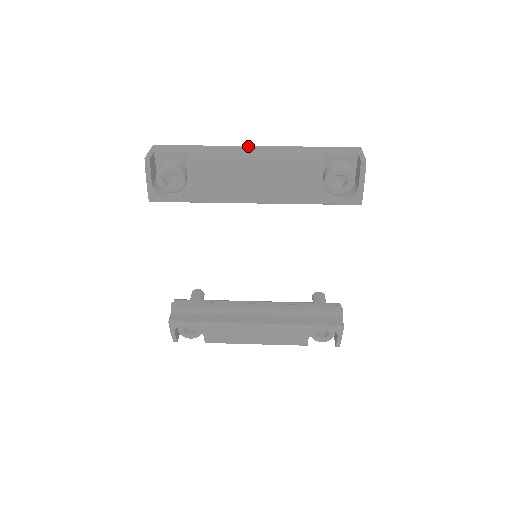
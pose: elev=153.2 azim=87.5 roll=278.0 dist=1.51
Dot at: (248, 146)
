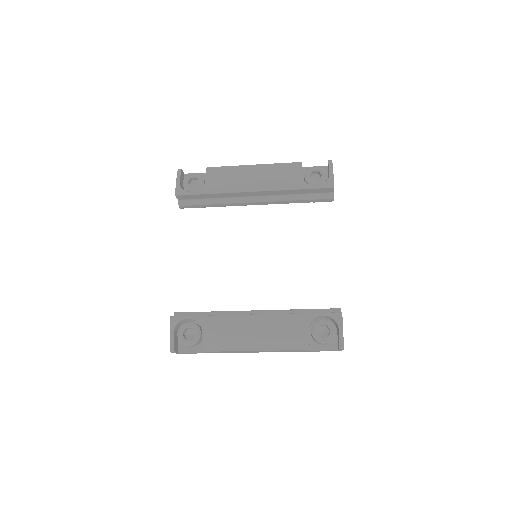
Dot at: occluded
